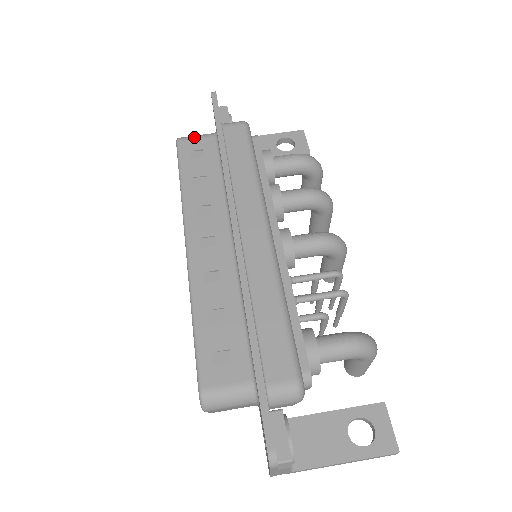
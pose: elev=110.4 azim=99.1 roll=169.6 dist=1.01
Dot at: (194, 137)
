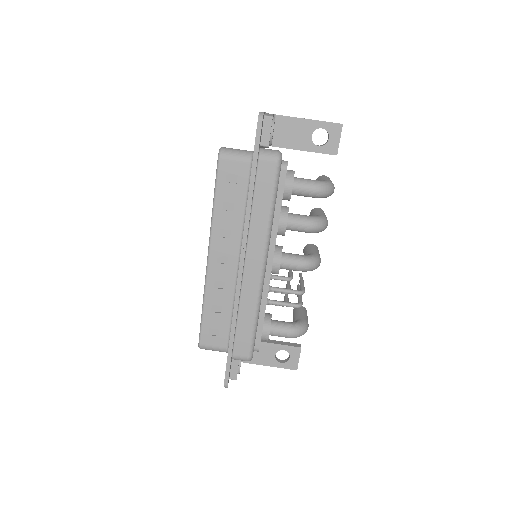
Dot at: (233, 158)
